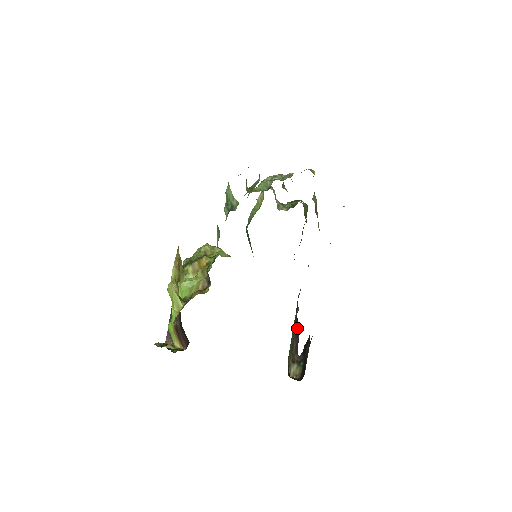
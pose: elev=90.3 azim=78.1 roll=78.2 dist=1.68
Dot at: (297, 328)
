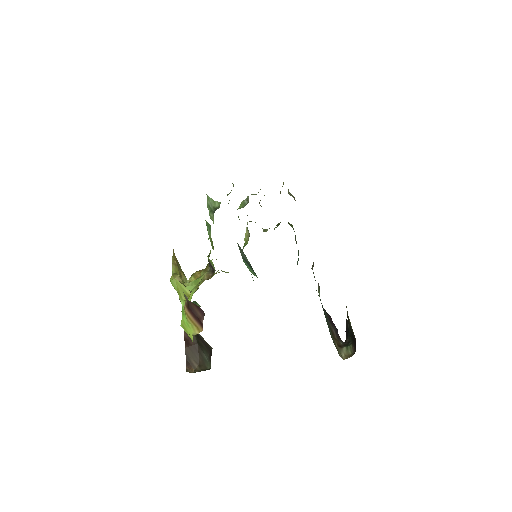
Dot at: (329, 317)
